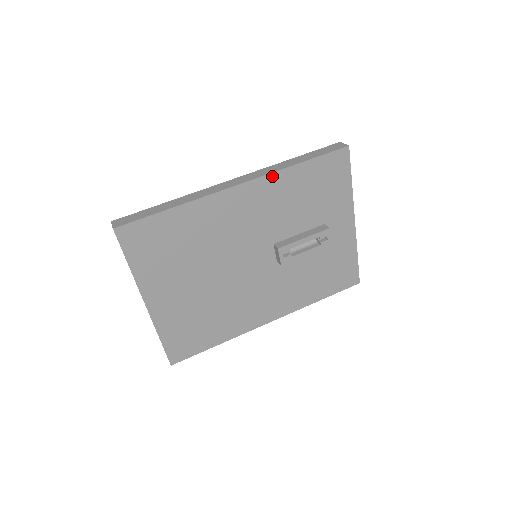
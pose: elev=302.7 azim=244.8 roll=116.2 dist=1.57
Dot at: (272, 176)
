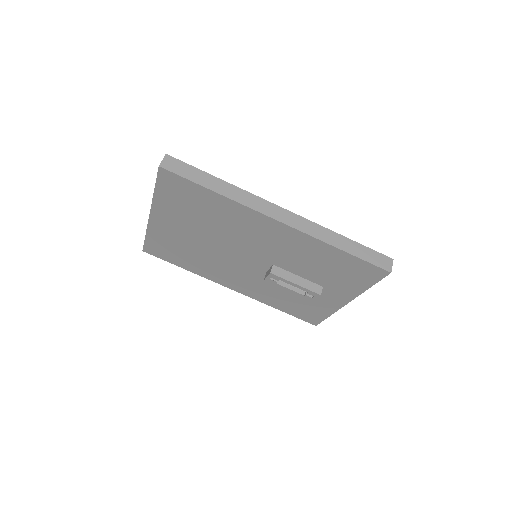
Dot at: (310, 238)
